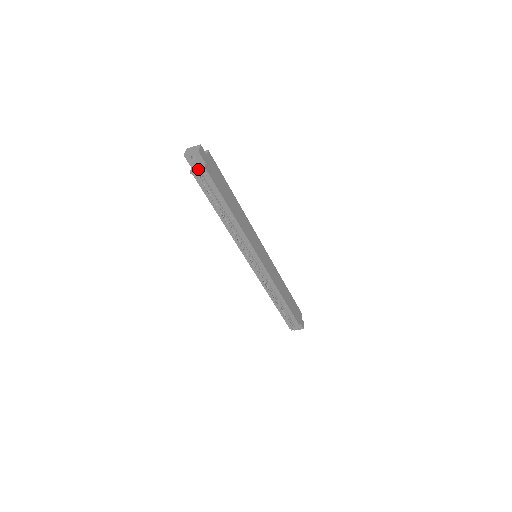
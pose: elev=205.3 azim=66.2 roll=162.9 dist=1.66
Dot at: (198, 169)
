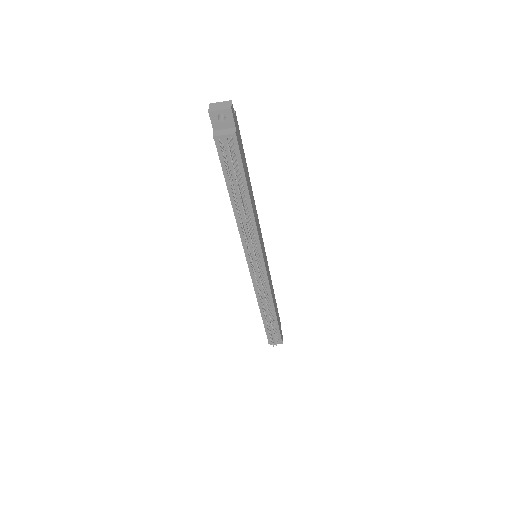
Dot at: (226, 133)
